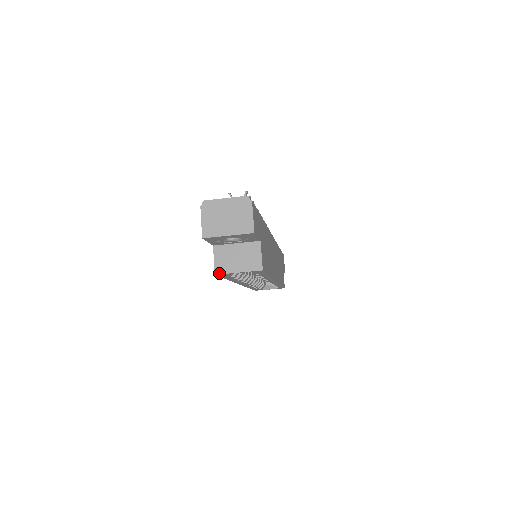
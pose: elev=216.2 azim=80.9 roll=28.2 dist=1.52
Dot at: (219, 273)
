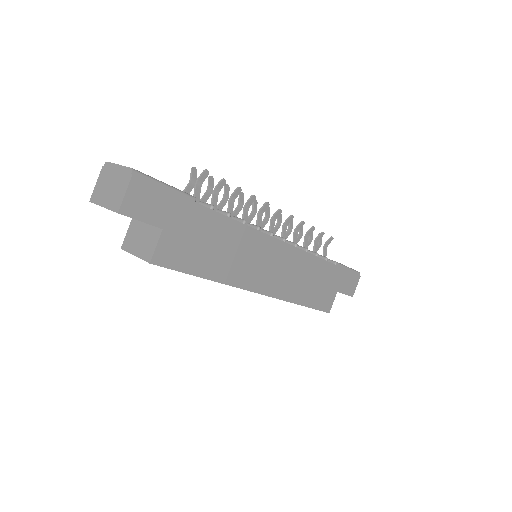
Dot at: (123, 248)
